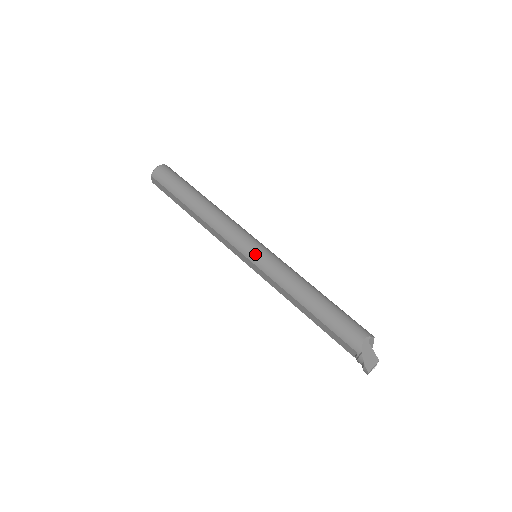
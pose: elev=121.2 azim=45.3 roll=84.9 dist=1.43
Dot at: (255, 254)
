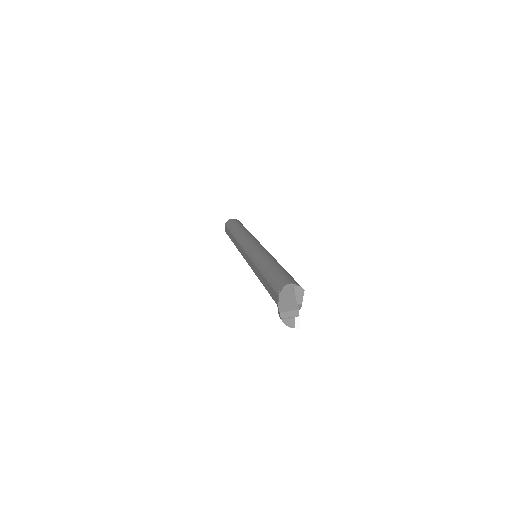
Dot at: (251, 247)
